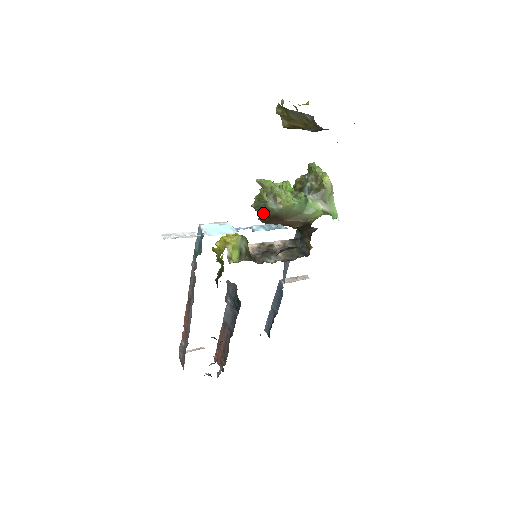
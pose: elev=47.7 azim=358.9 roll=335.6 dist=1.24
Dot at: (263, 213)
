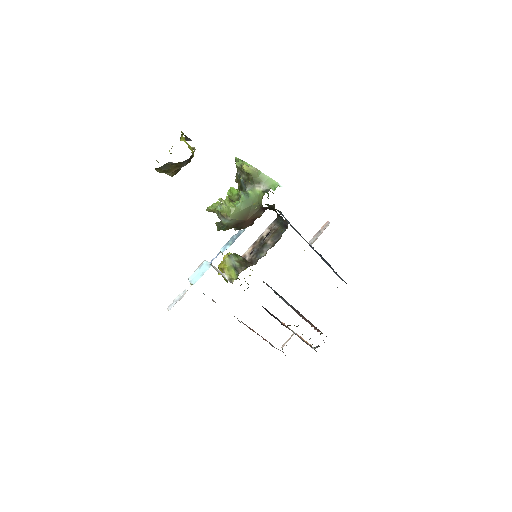
Dot at: (228, 229)
